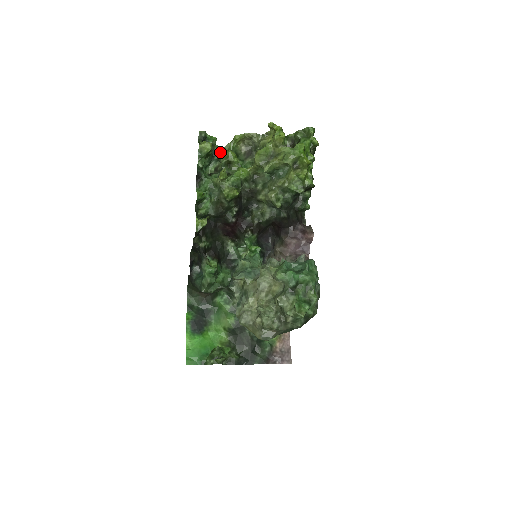
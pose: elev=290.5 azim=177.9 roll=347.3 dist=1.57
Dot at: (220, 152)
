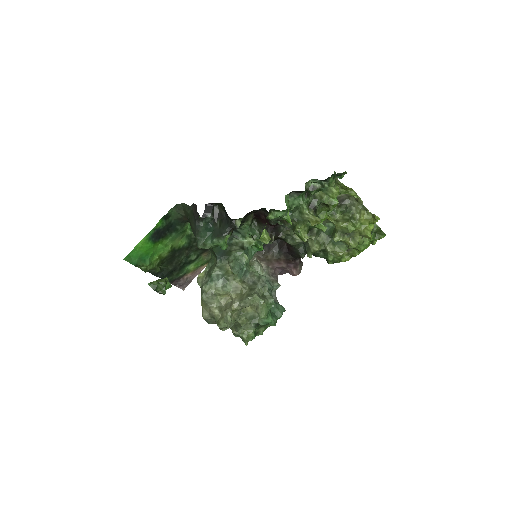
Dot at: (331, 182)
